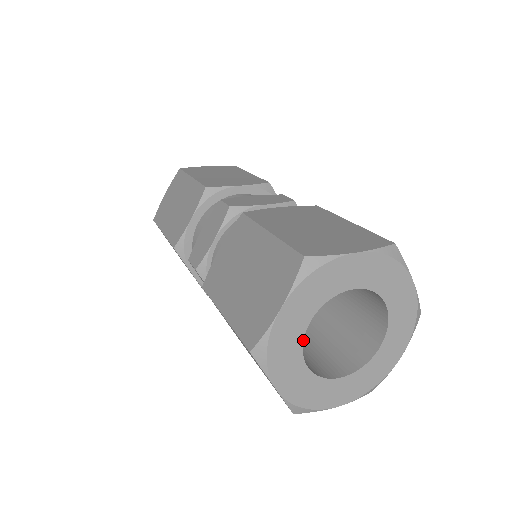
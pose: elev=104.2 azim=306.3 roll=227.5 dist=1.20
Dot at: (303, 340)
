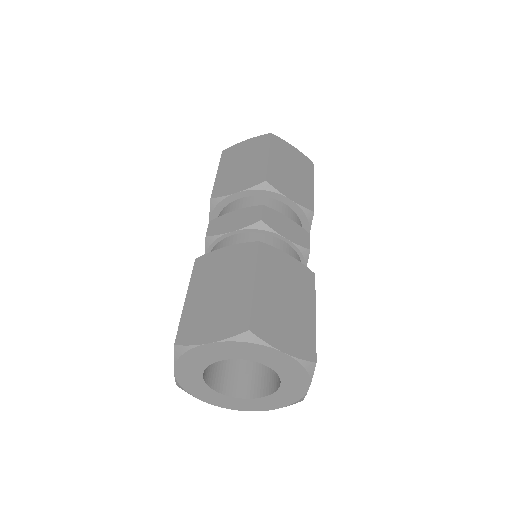
Dot at: occluded
